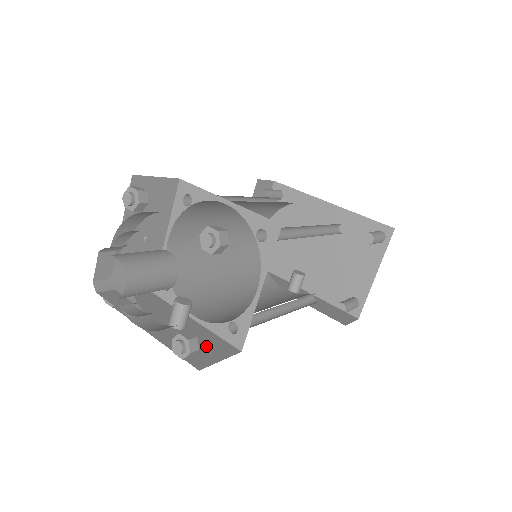
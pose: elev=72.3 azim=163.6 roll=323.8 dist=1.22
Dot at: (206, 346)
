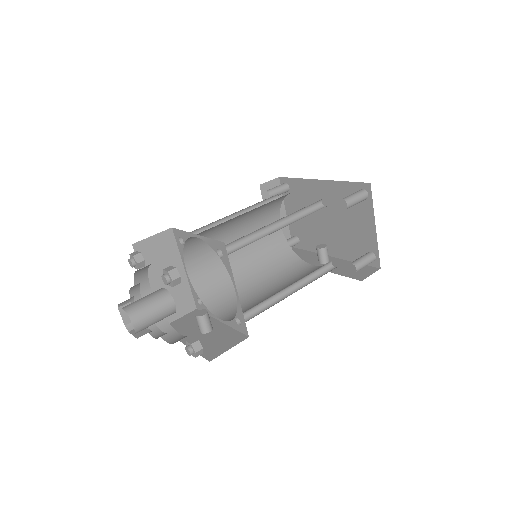
Dot at: (222, 341)
